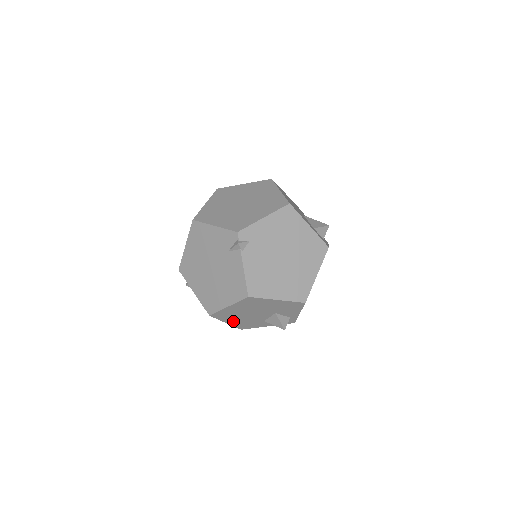
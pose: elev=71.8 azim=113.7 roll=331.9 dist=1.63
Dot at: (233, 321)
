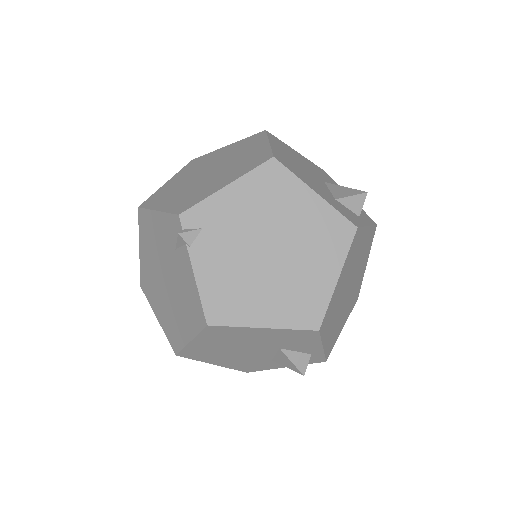
Dot at: (222, 361)
